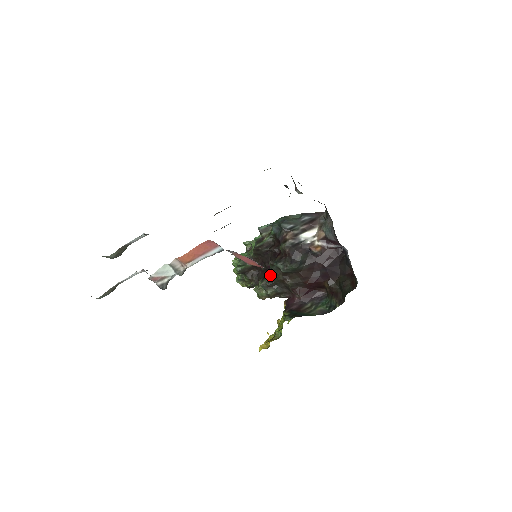
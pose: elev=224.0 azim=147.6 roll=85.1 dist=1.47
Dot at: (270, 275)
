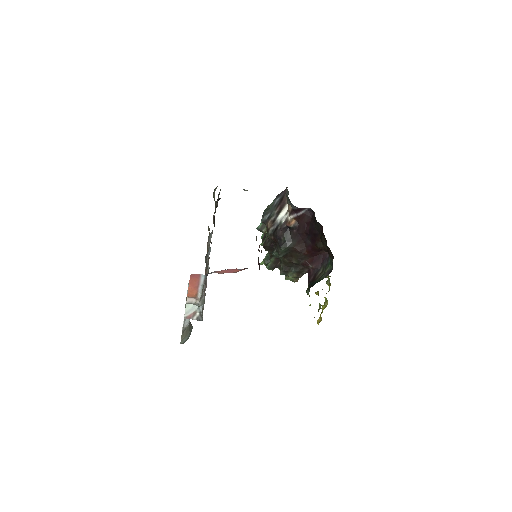
Dot at: (280, 263)
